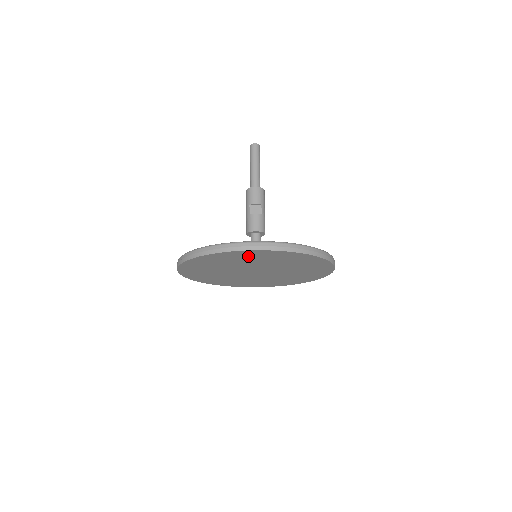
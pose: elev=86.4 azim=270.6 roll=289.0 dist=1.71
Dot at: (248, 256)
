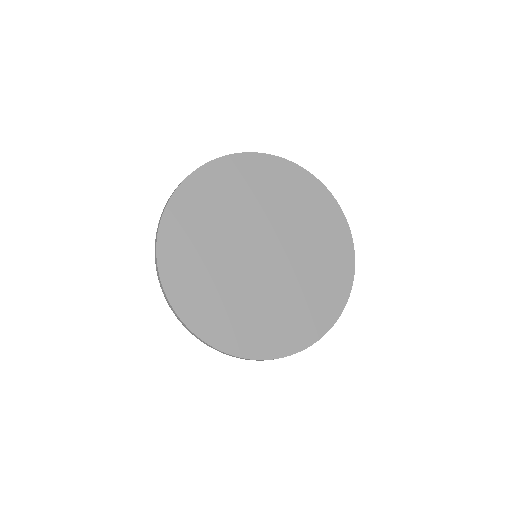
Dot at: (220, 185)
